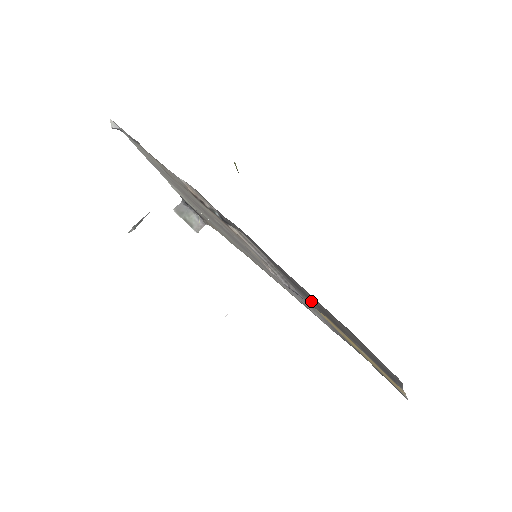
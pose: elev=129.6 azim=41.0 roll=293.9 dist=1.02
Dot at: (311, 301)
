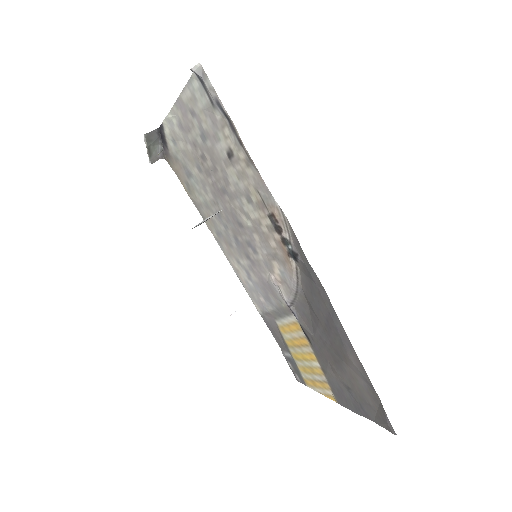
Dot at: (315, 333)
